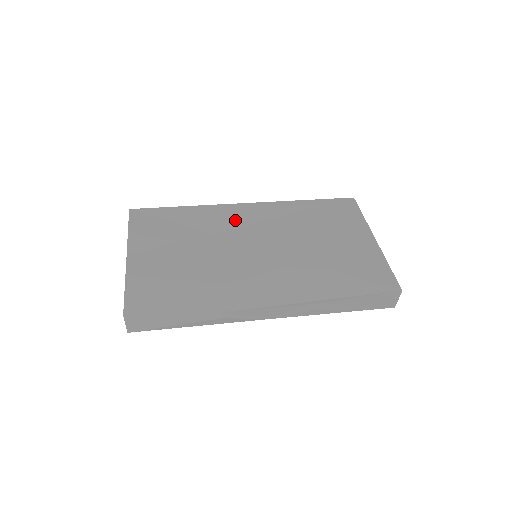
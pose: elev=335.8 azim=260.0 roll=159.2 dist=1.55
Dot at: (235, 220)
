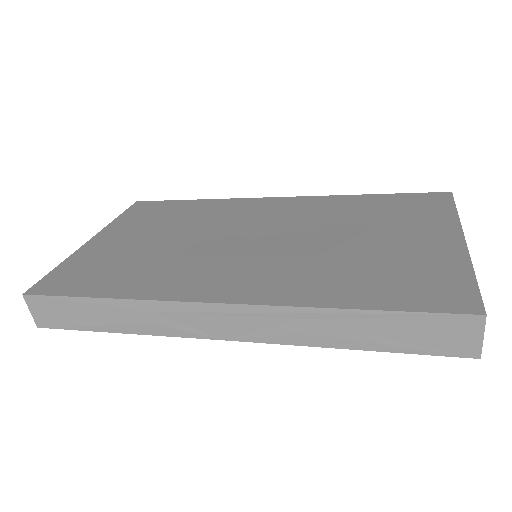
Dot at: (248, 212)
